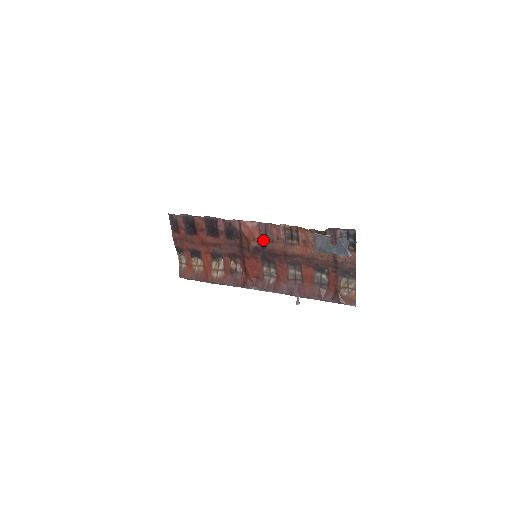
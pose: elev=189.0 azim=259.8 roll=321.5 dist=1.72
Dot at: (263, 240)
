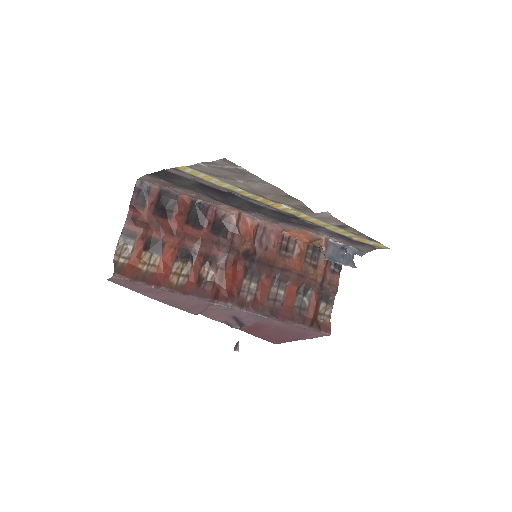
Dot at: (255, 245)
